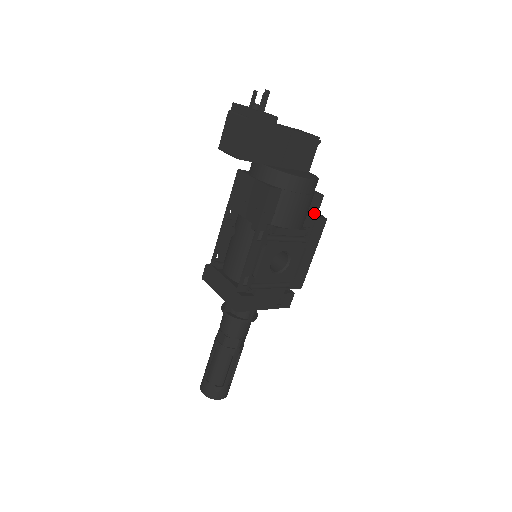
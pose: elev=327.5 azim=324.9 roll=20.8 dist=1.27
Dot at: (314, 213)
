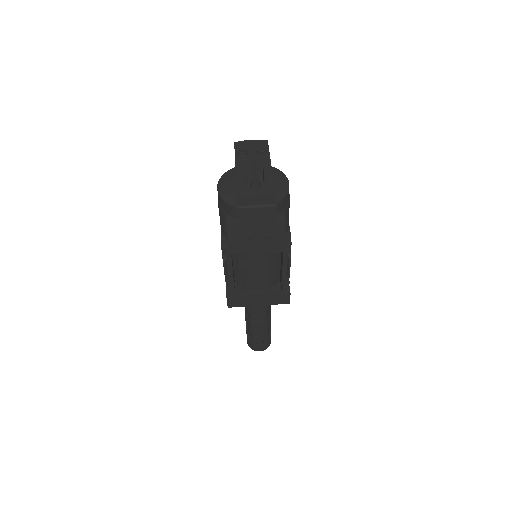
Dot at: occluded
